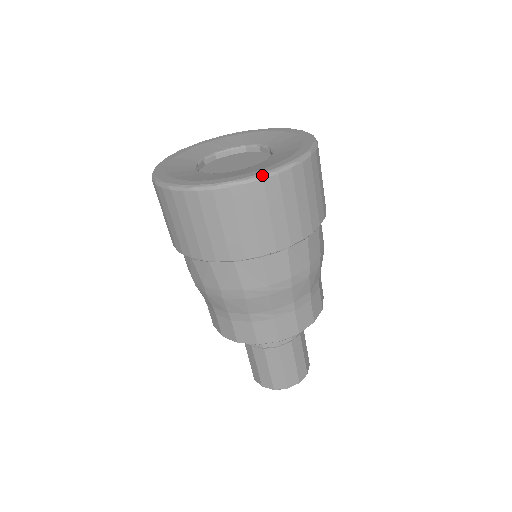
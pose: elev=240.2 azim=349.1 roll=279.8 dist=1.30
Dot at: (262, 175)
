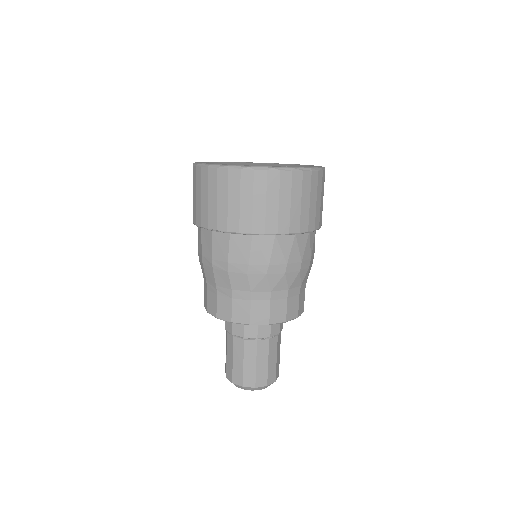
Dot at: (219, 165)
